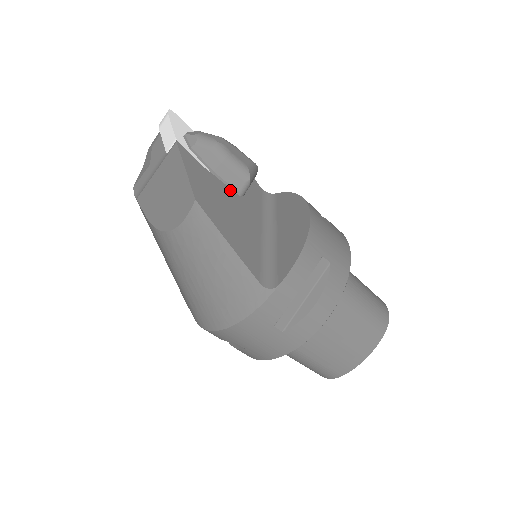
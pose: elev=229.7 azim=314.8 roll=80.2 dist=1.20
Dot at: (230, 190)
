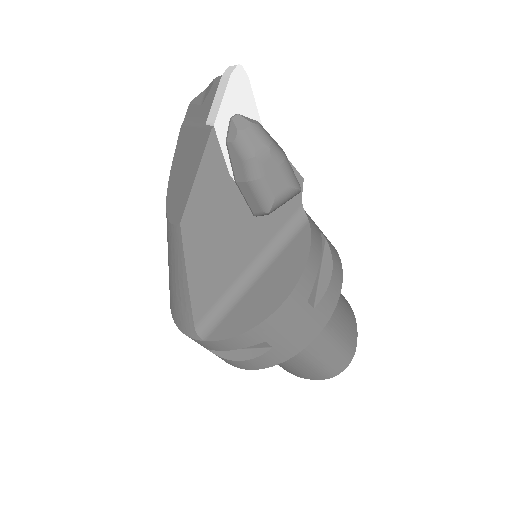
Dot at: (245, 207)
